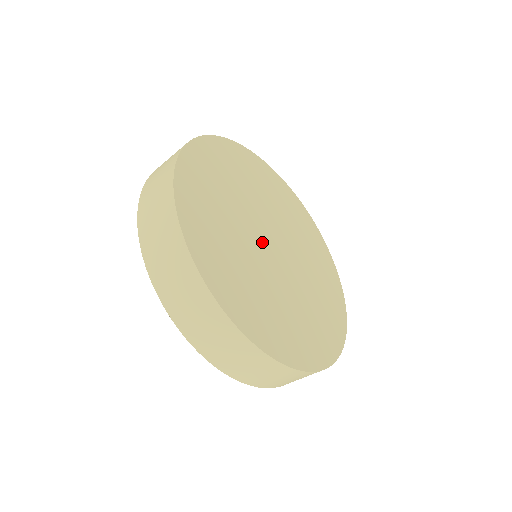
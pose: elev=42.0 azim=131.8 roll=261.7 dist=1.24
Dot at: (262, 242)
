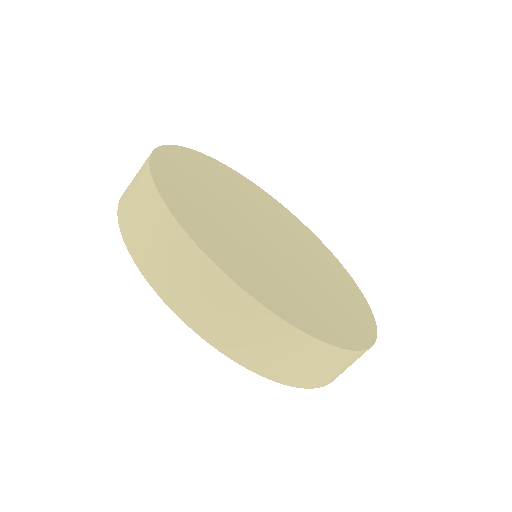
Dot at: (260, 235)
